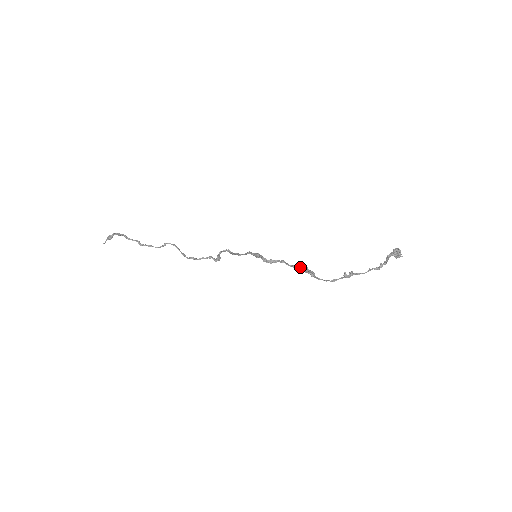
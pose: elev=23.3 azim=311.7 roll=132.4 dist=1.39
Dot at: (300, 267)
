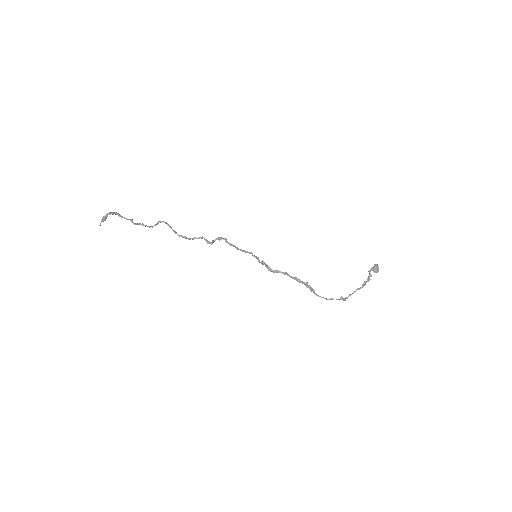
Dot at: (301, 281)
